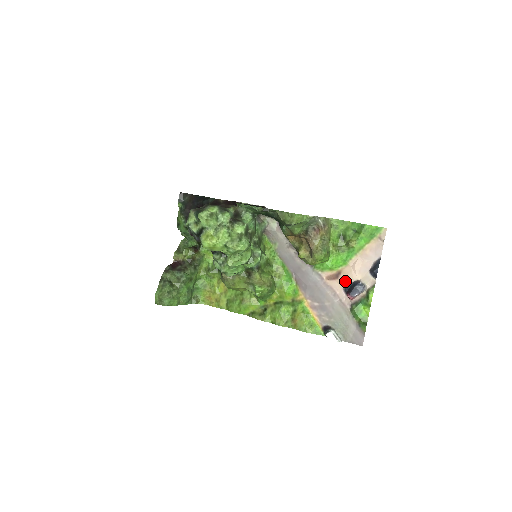
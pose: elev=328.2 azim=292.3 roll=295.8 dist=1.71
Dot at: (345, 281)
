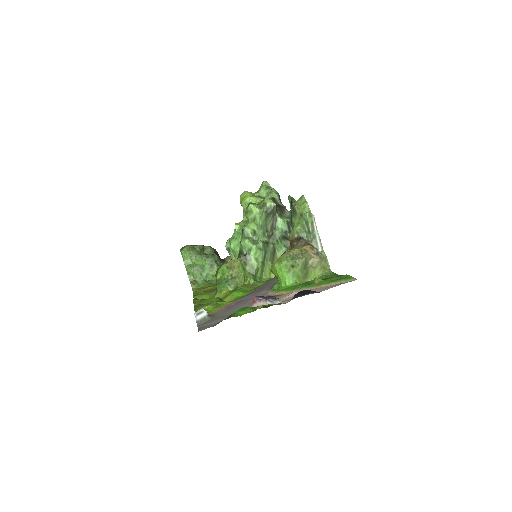
Dot at: occluded
